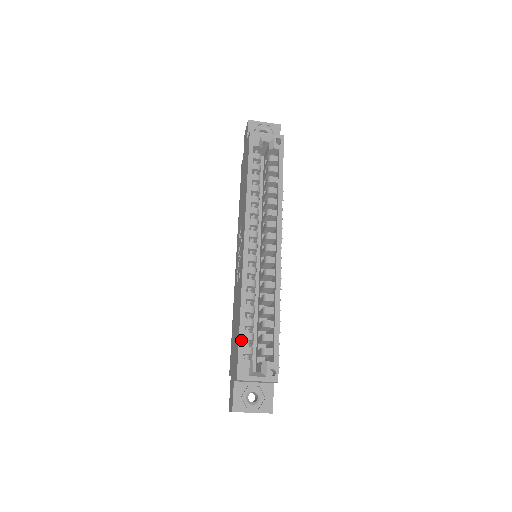
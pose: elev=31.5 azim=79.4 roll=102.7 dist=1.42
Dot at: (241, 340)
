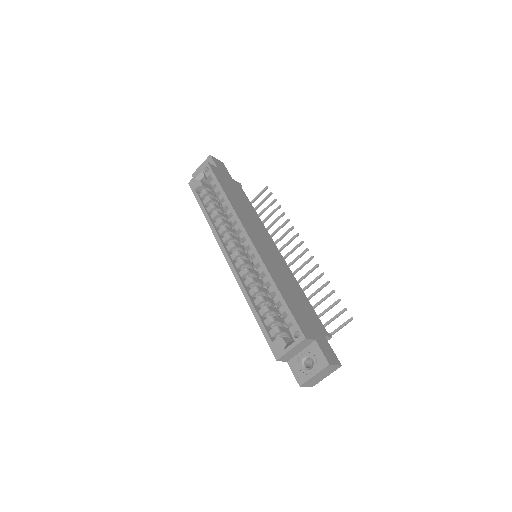
Dot at: (262, 329)
